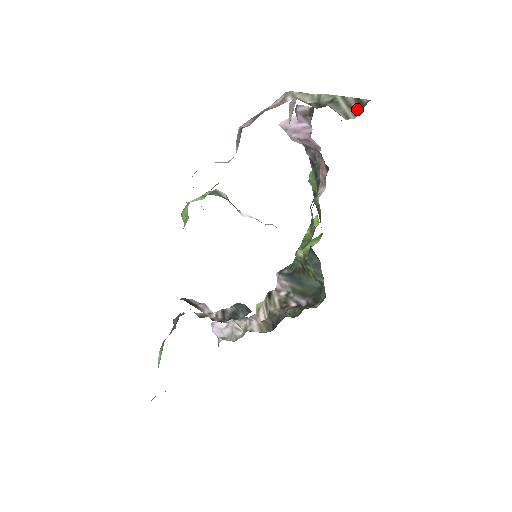
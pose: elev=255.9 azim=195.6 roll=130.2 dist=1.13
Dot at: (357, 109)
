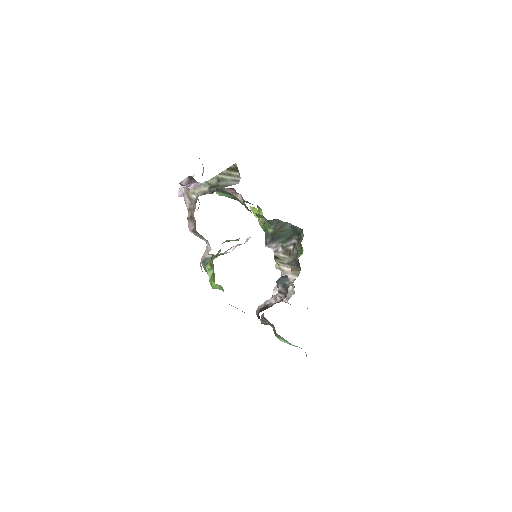
Dot at: (235, 173)
